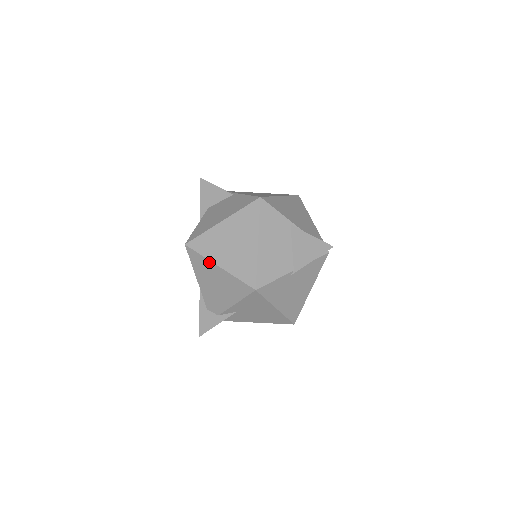
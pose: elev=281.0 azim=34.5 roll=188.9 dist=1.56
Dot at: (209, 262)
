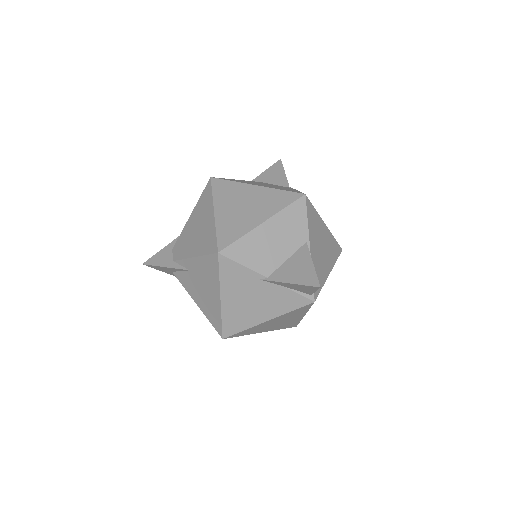
Dot at: (211, 204)
